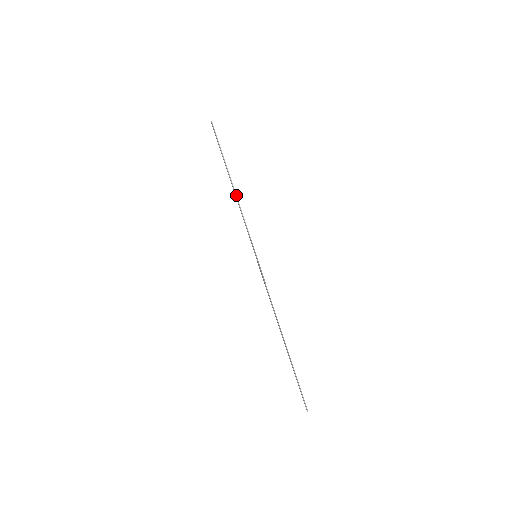
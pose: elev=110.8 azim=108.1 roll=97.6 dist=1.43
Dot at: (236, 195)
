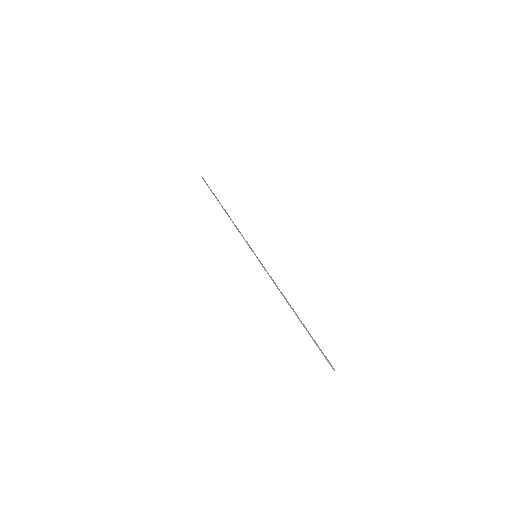
Dot at: (230, 218)
